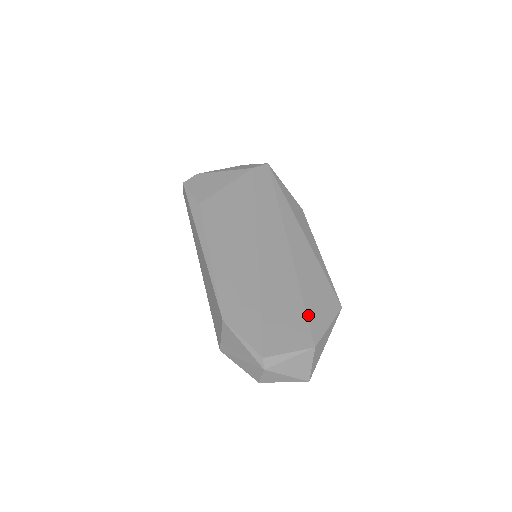
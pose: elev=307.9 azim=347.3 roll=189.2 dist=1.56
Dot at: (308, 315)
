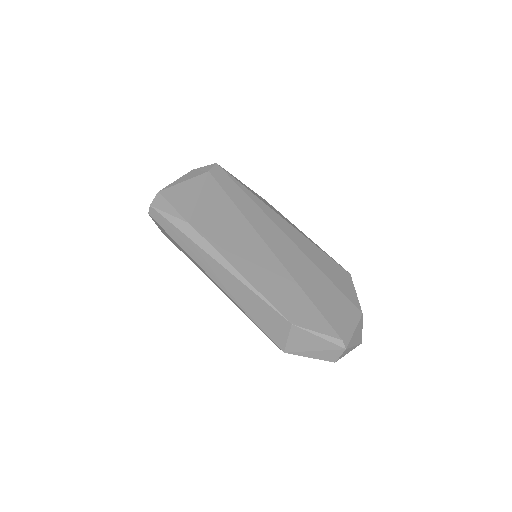
Dot at: (341, 290)
